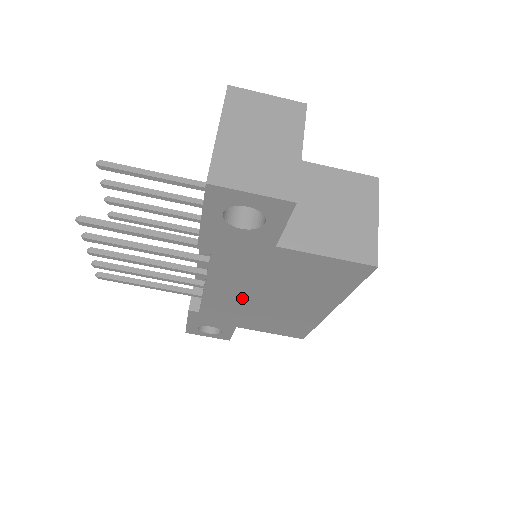
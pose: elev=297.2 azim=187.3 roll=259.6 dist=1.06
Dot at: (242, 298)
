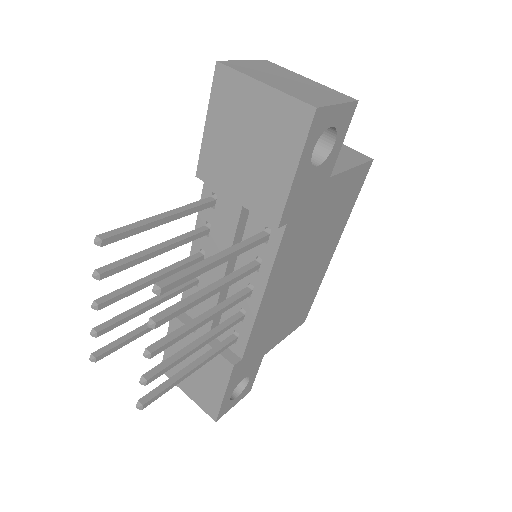
Dot at: (284, 292)
